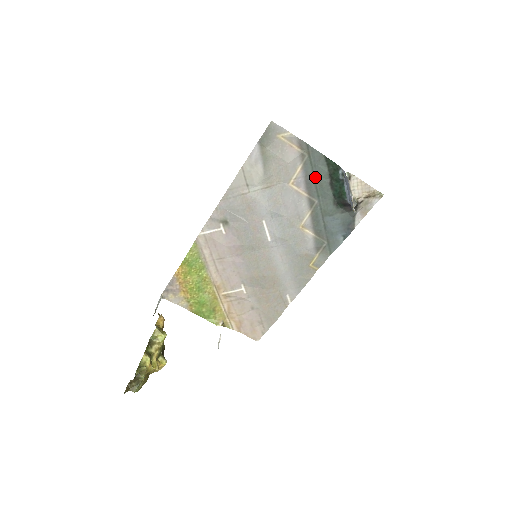
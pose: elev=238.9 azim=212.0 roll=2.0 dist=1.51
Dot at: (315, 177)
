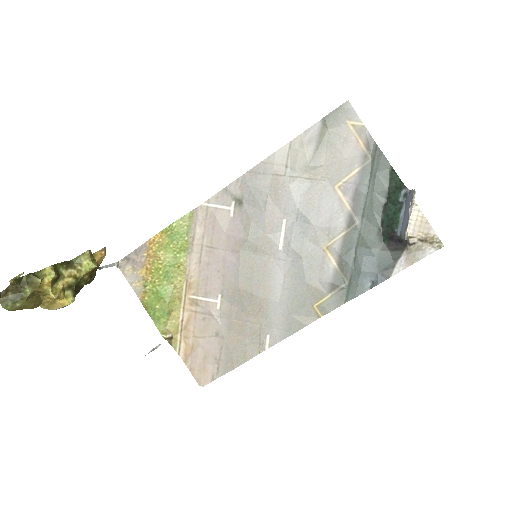
Dot at: (369, 190)
